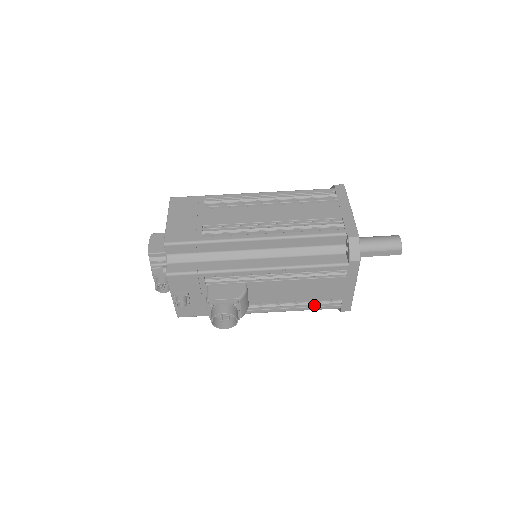
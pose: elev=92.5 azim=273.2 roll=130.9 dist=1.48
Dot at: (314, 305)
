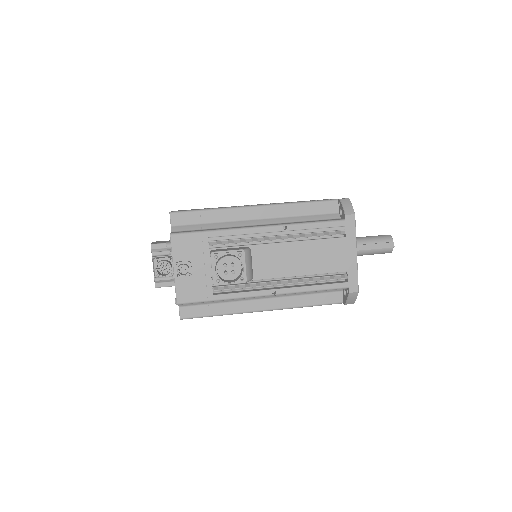
Dot at: (320, 284)
